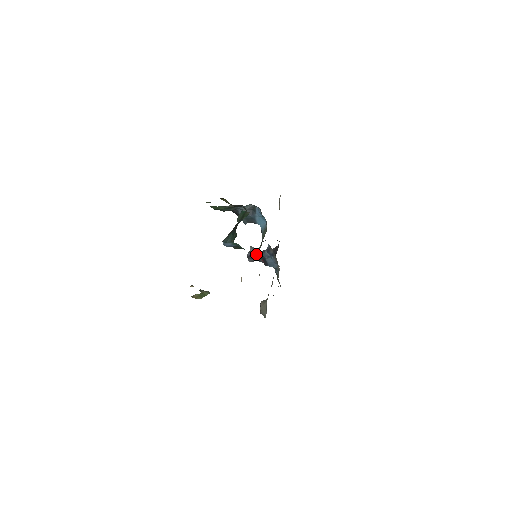
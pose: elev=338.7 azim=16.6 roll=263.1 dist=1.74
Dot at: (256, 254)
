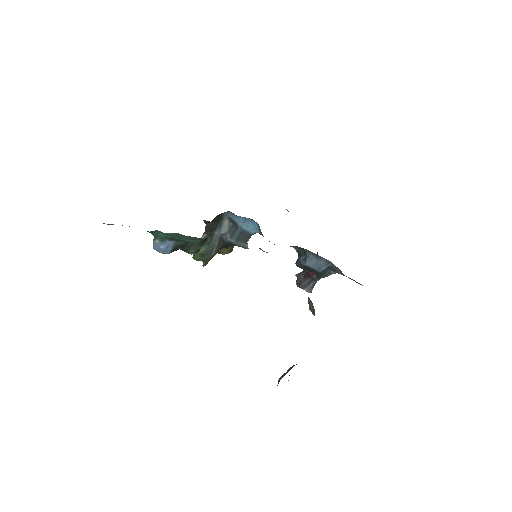
Dot at: (302, 275)
